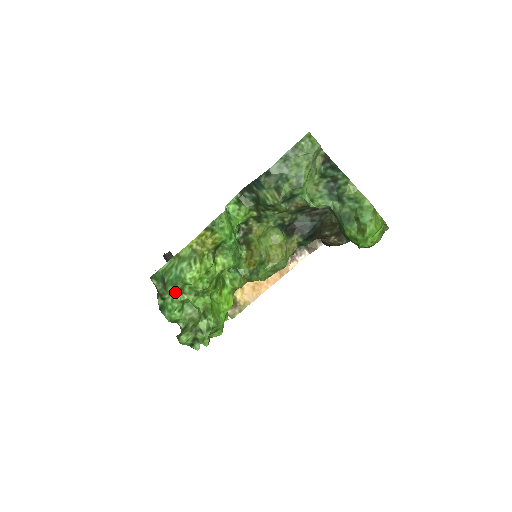
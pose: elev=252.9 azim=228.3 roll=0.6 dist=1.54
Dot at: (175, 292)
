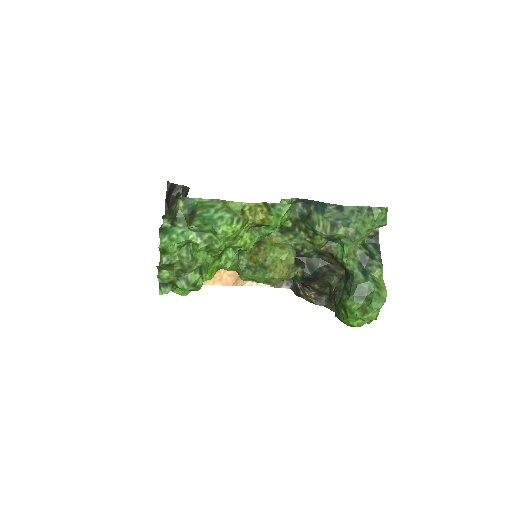
Dot at: (195, 229)
